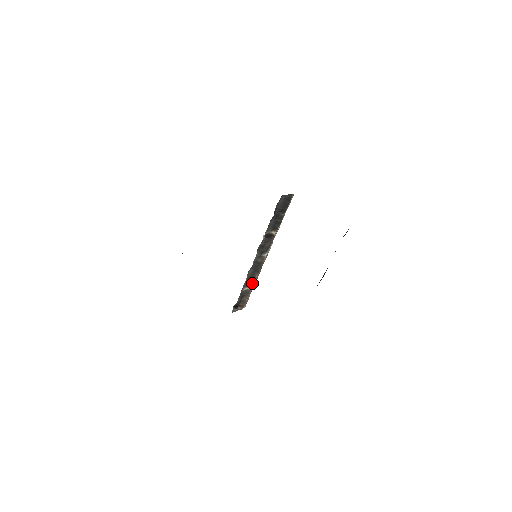
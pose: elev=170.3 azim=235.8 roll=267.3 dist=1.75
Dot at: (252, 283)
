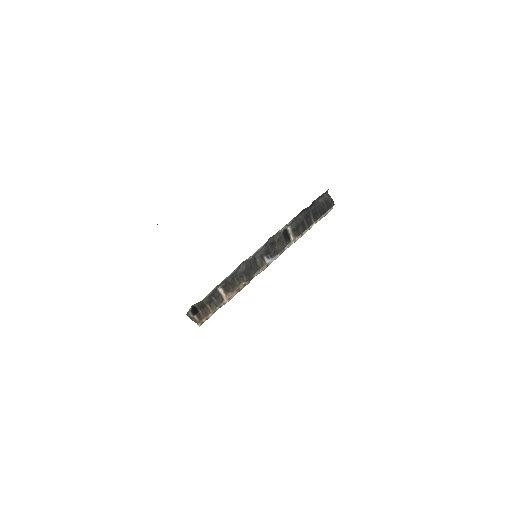
Dot at: (231, 290)
